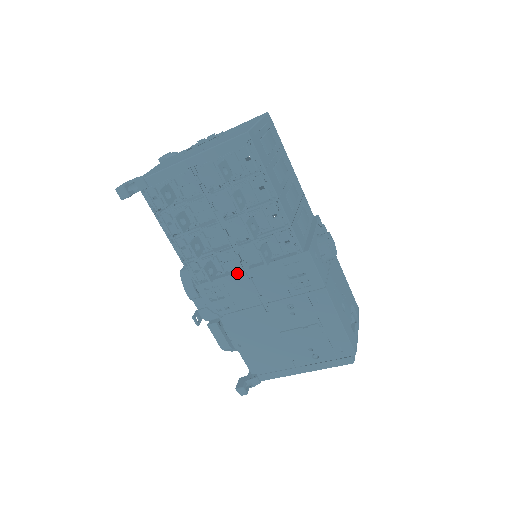
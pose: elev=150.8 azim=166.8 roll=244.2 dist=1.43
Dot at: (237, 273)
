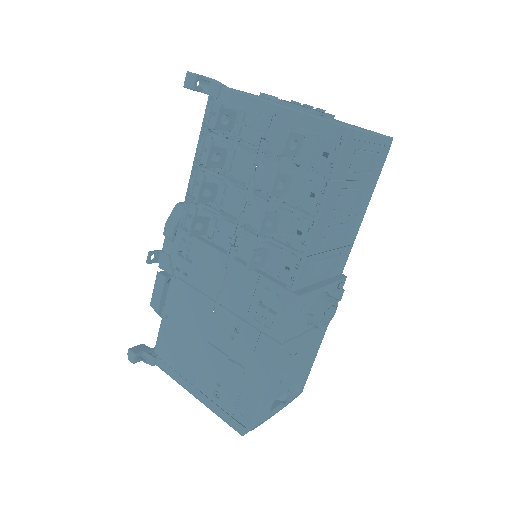
Dot at: (220, 252)
